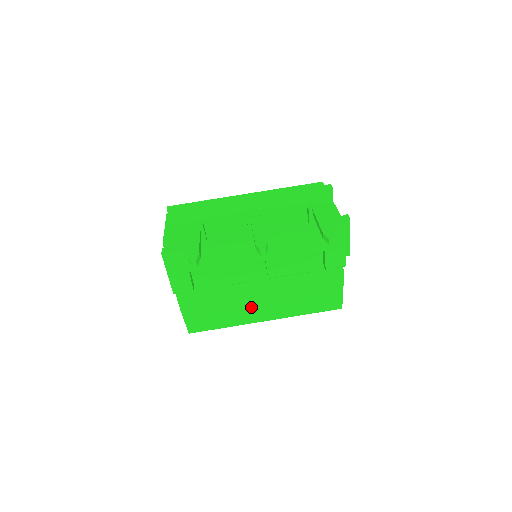
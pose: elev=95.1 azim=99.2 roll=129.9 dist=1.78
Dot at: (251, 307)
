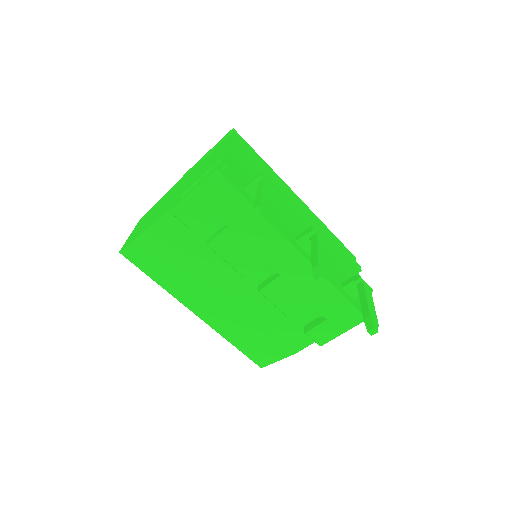
Dot at: (205, 293)
